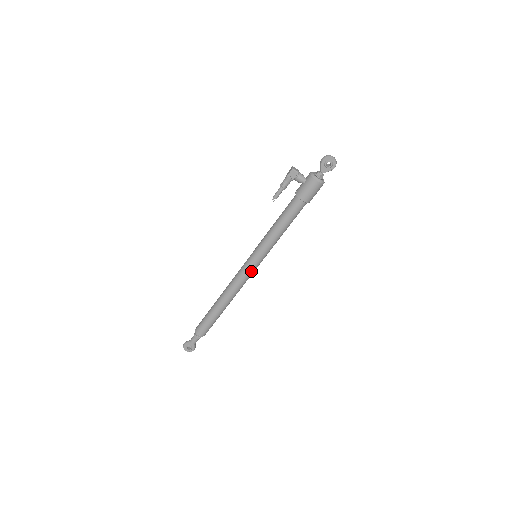
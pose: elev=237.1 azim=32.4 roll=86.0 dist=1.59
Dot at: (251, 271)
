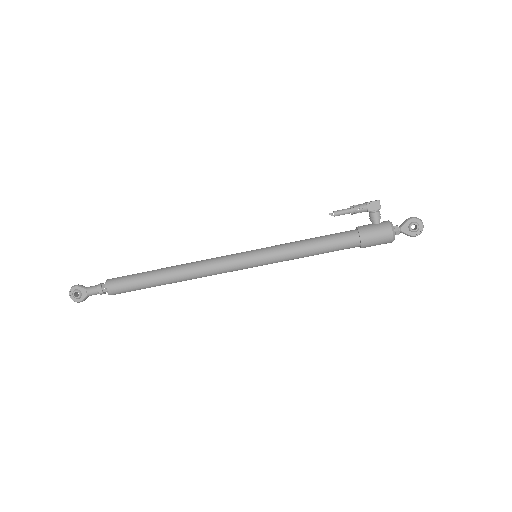
Dot at: (237, 266)
